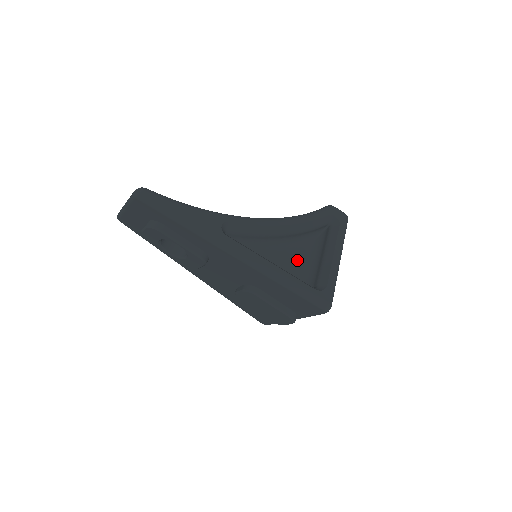
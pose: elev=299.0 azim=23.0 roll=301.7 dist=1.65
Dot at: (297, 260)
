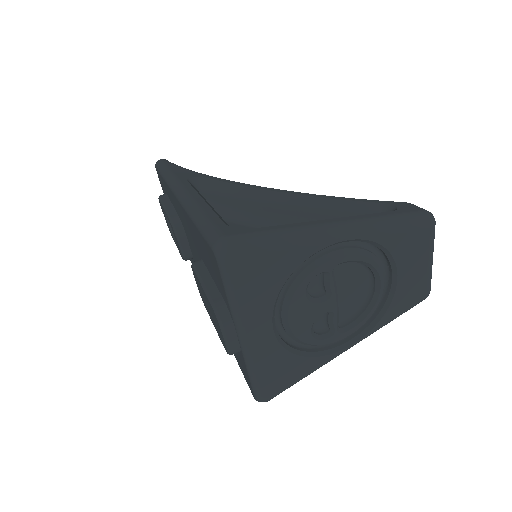
Dot at: occluded
